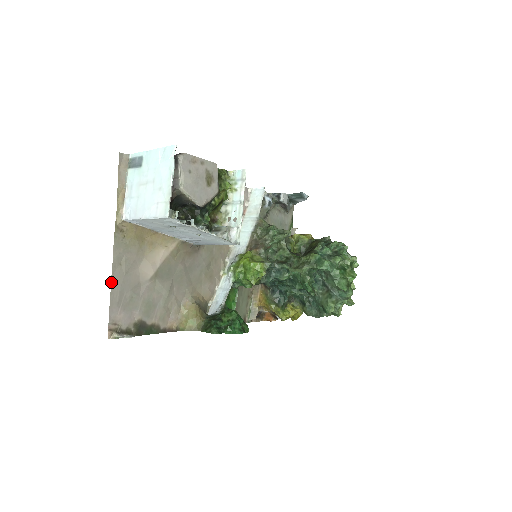
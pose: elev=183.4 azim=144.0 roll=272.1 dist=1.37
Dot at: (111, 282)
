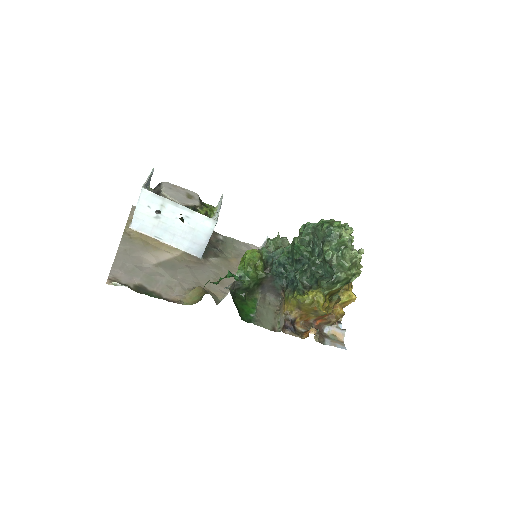
Dot at: (116, 256)
